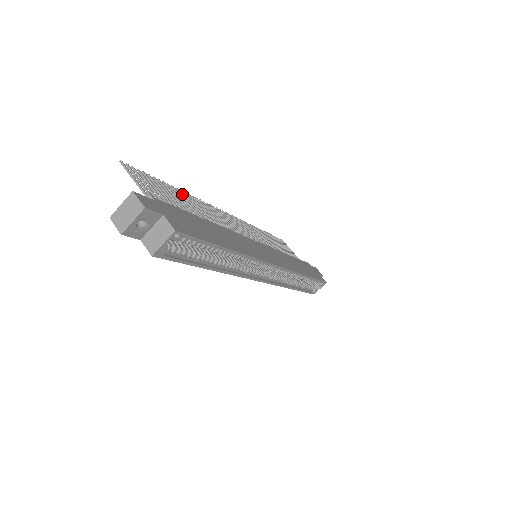
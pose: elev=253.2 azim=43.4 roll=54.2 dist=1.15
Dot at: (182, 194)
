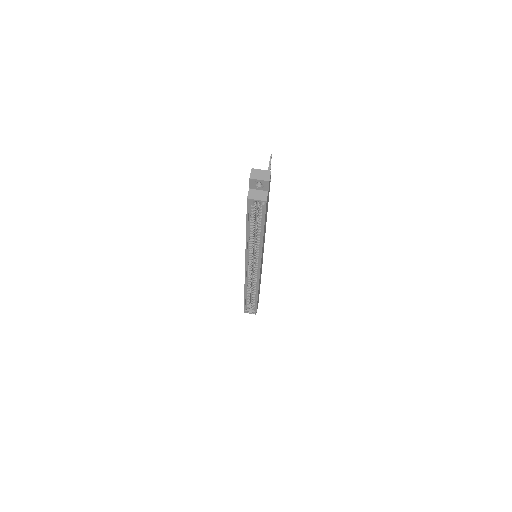
Dot at: occluded
